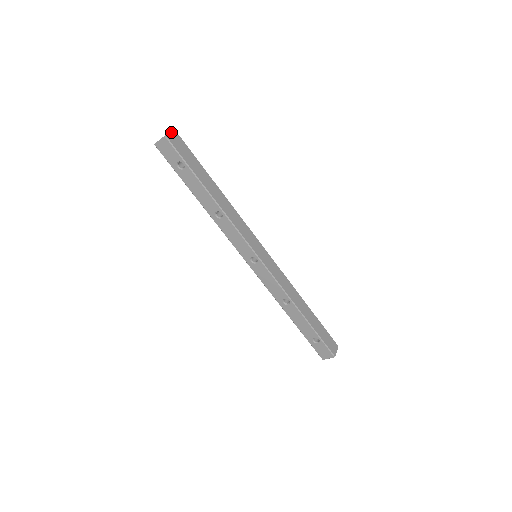
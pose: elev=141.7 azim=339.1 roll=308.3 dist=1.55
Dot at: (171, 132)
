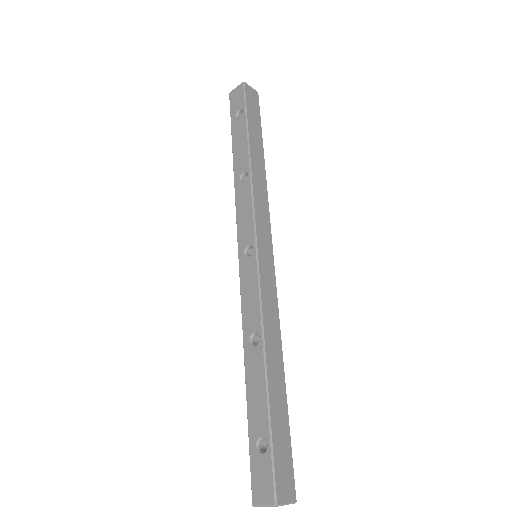
Dot at: occluded
